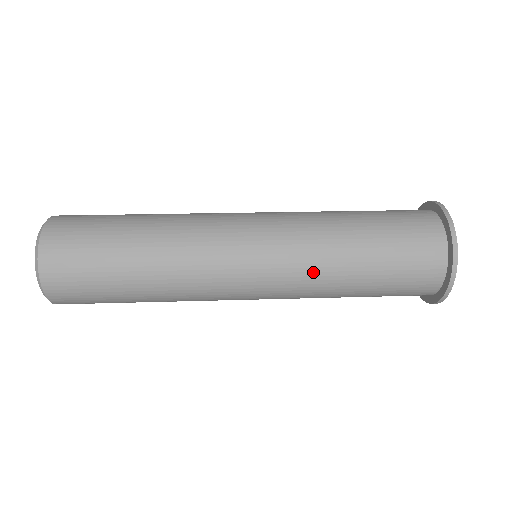
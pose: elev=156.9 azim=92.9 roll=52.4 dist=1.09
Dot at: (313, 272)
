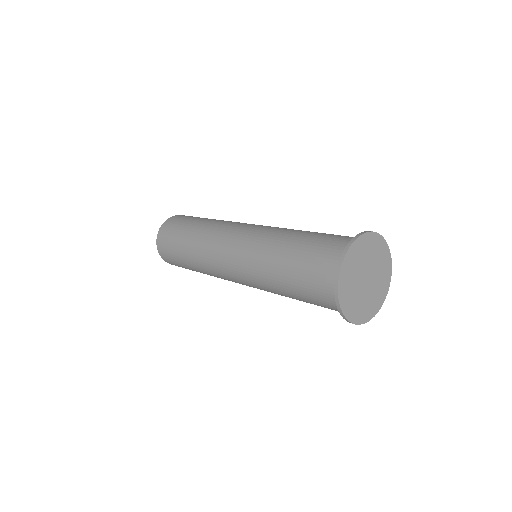
Dot at: (259, 276)
